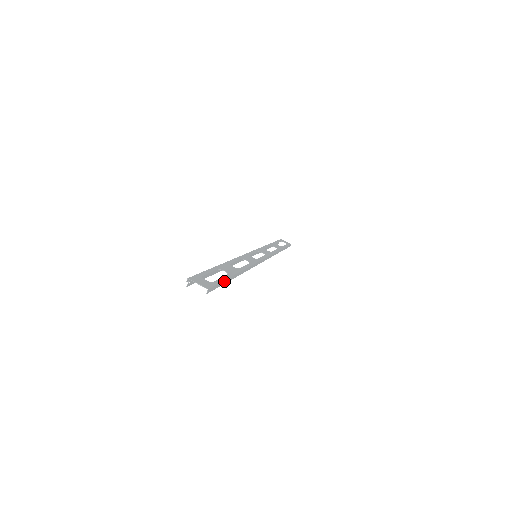
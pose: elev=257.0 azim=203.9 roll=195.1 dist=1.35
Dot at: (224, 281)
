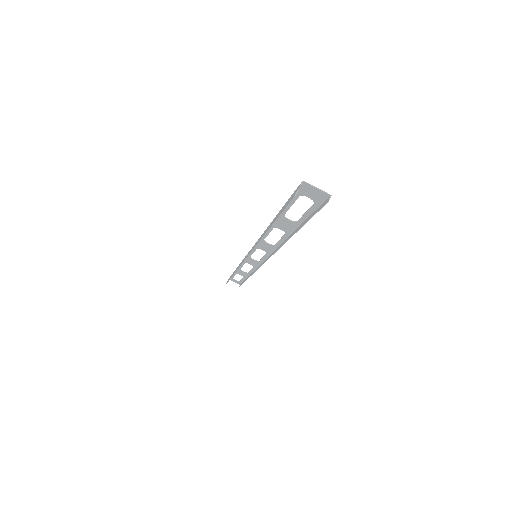
Dot at: (310, 216)
